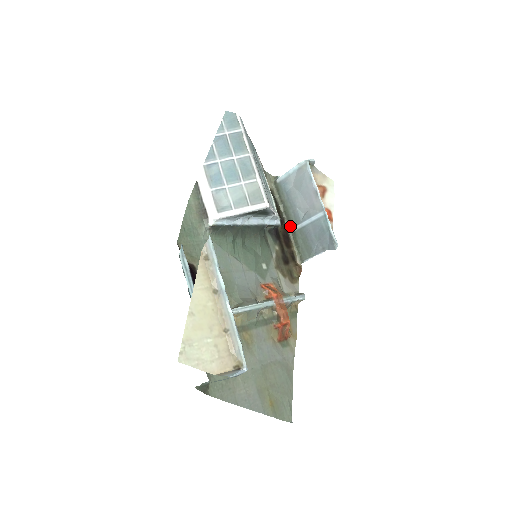
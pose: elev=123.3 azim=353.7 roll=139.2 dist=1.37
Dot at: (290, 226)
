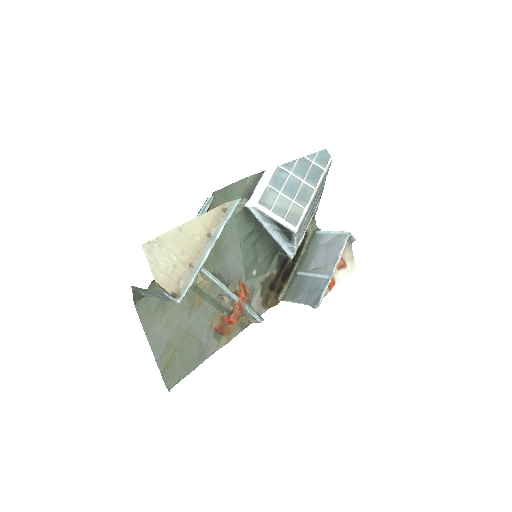
Dot at: (297, 269)
